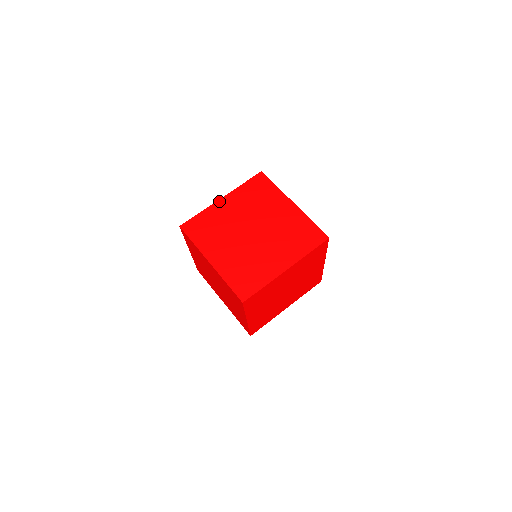
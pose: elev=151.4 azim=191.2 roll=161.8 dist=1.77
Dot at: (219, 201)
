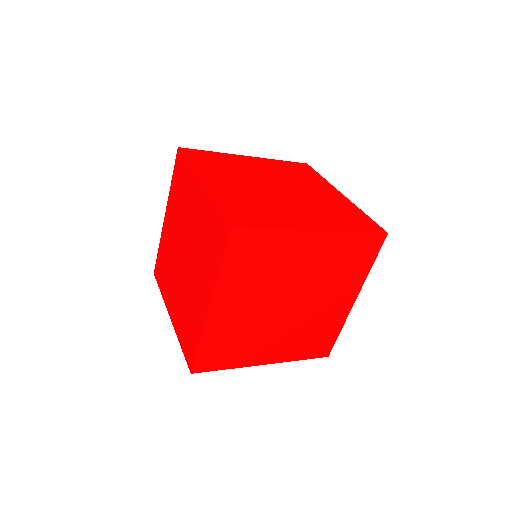
Dot at: (164, 222)
